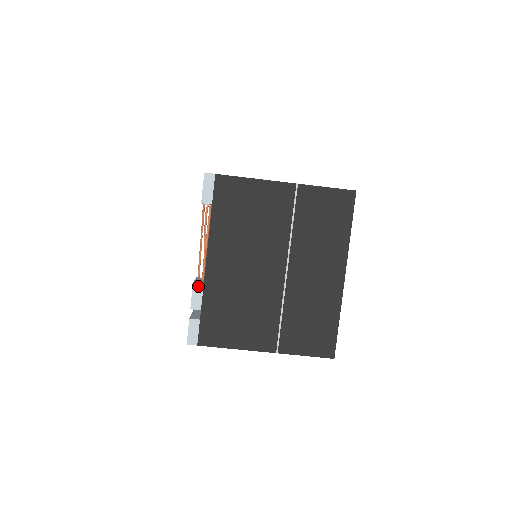
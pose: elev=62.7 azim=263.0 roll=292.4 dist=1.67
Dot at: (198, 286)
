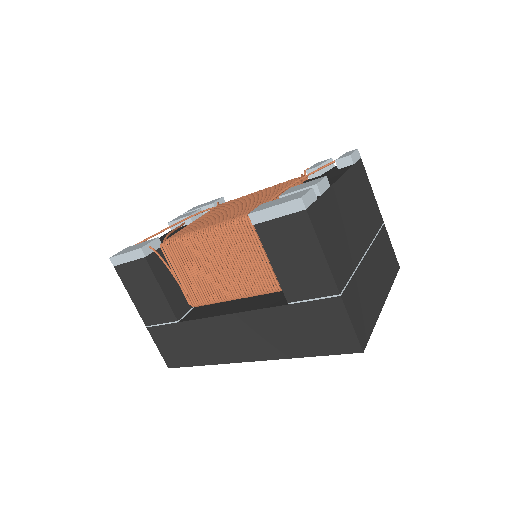
Dot at: (327, 182)
